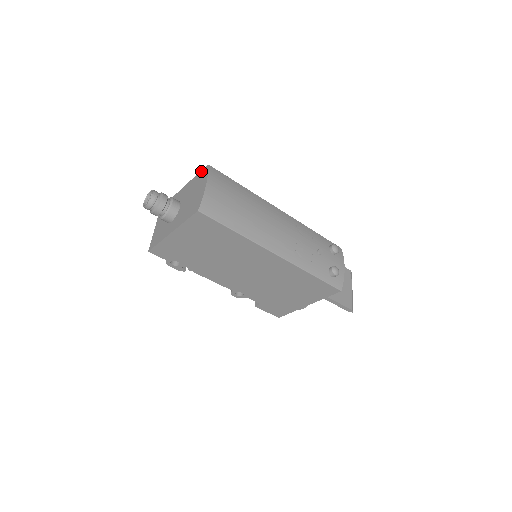
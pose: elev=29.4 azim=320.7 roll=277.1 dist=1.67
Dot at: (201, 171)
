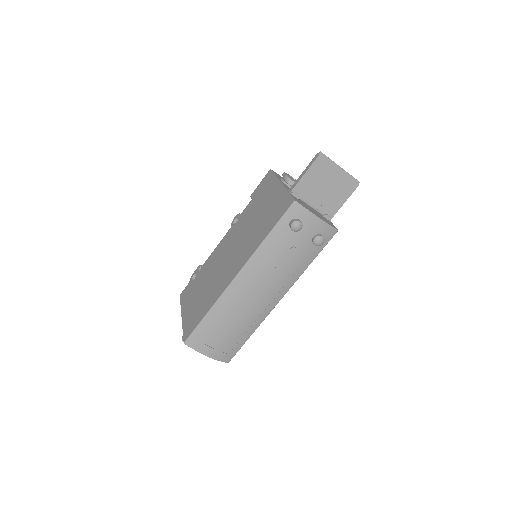
Dot at: occluded
